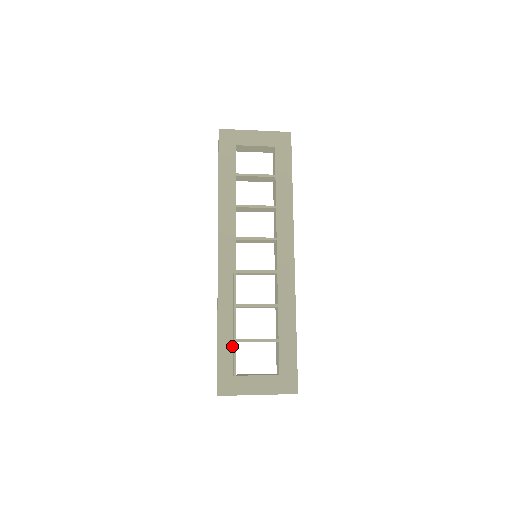
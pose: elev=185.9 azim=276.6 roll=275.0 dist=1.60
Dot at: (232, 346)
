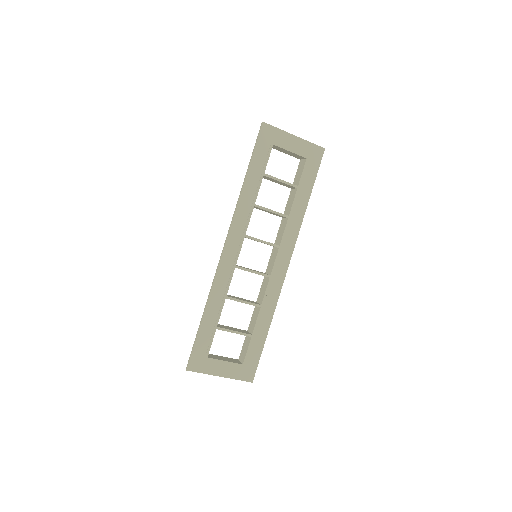
Dot at: (212, 331)
